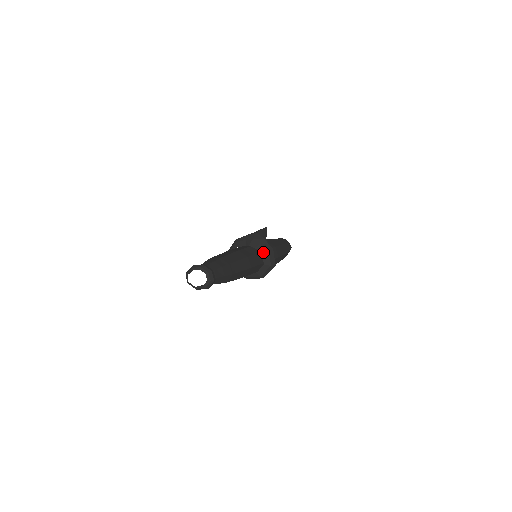
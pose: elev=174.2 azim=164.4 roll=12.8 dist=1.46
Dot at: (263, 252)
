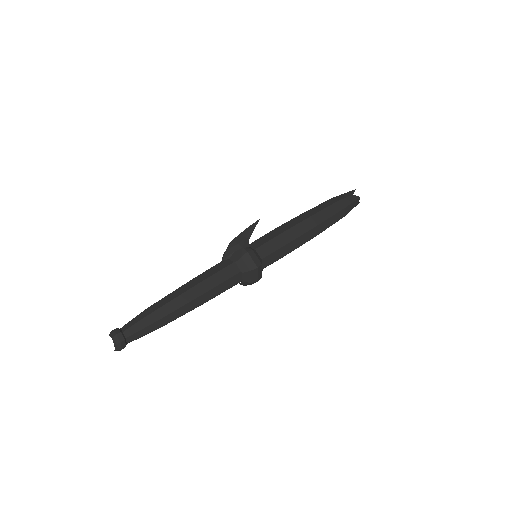
Dot at: (236, 261)
